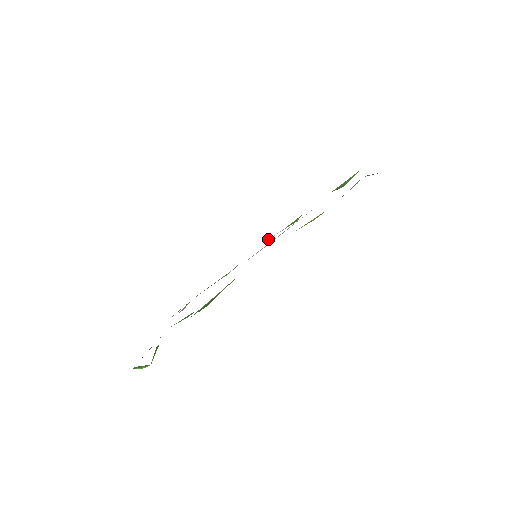
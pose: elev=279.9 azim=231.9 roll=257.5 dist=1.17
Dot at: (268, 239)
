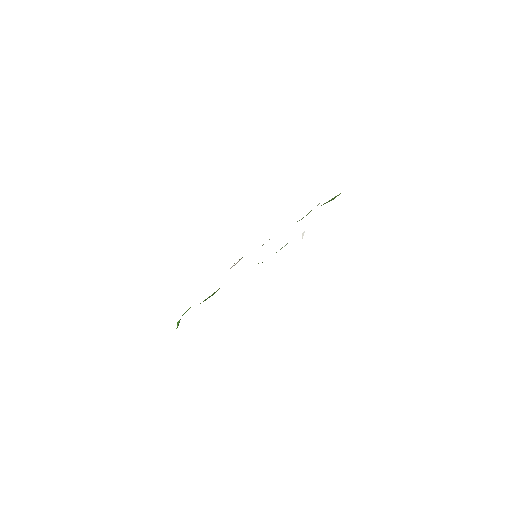
Dot at: occluded
